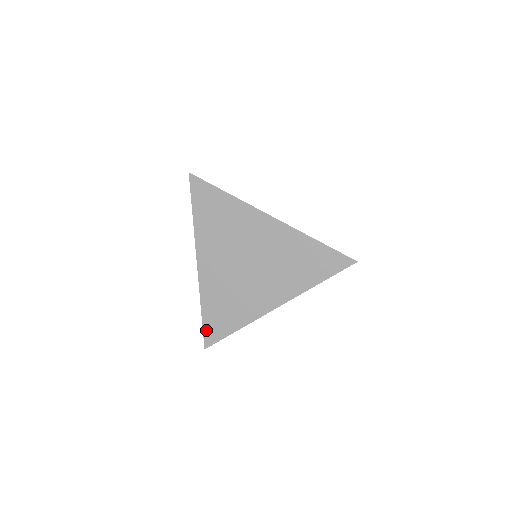
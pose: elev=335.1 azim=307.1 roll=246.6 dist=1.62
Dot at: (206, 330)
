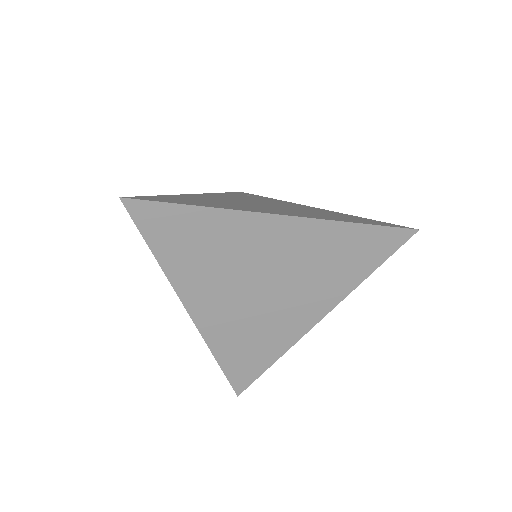
Dot at: (232, 378)
